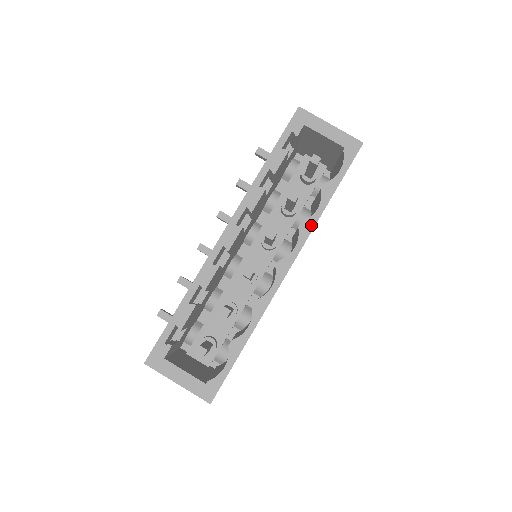
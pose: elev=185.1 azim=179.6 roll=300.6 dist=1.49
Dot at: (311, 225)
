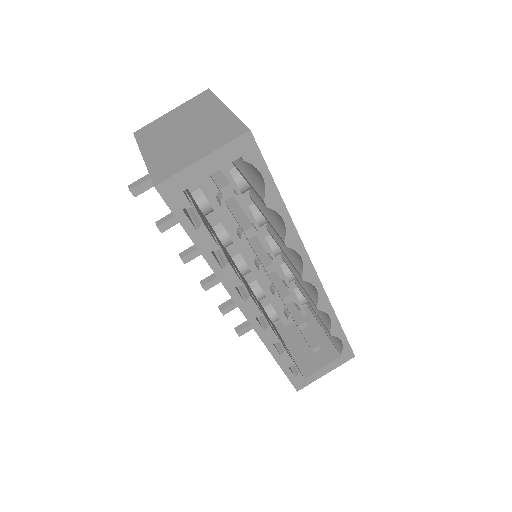
Dot at: (294, 234)
